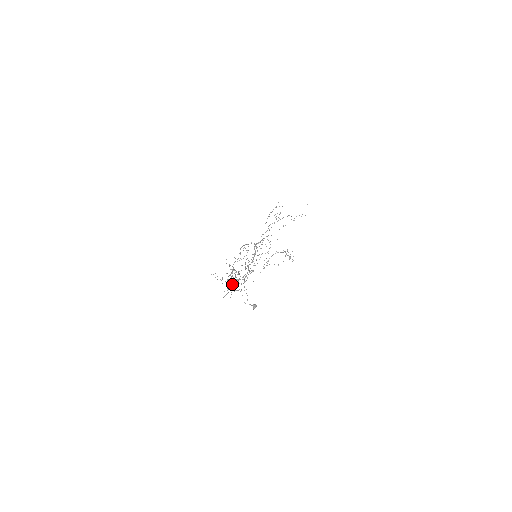
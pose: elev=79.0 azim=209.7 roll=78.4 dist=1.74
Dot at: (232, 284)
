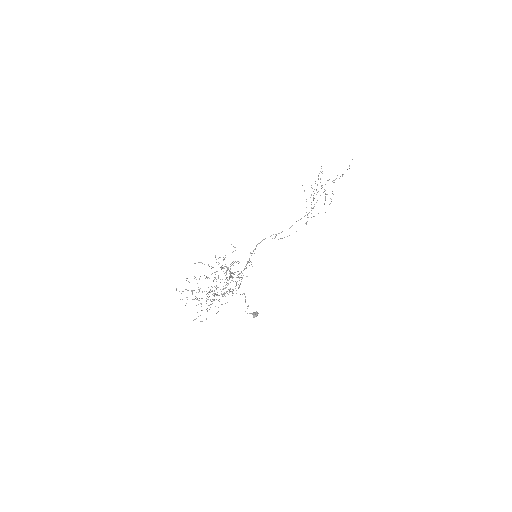
Dot at: occluded
